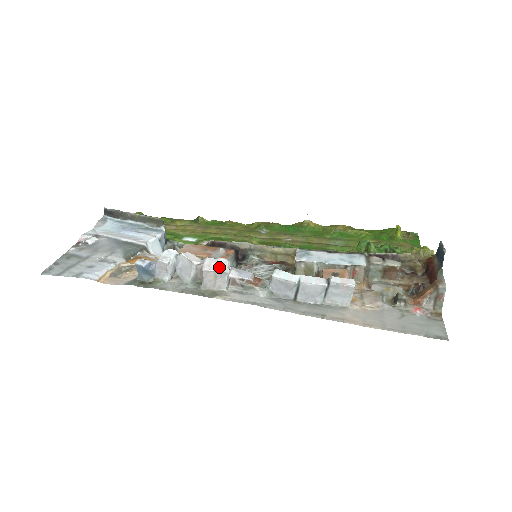
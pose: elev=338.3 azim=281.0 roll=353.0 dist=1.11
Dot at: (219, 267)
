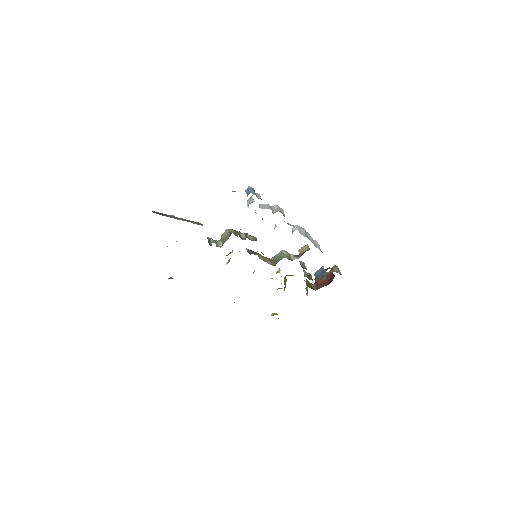
Dot at: occluded
